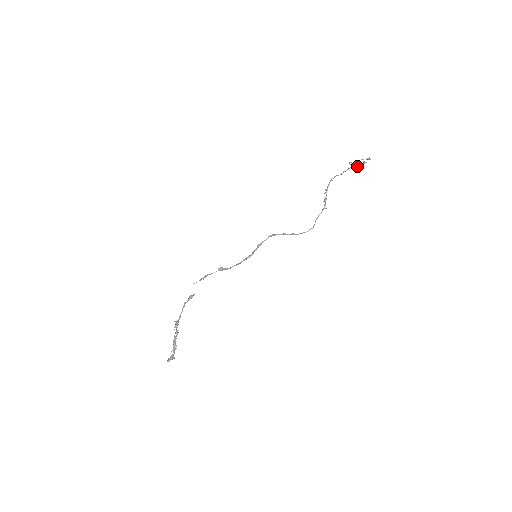
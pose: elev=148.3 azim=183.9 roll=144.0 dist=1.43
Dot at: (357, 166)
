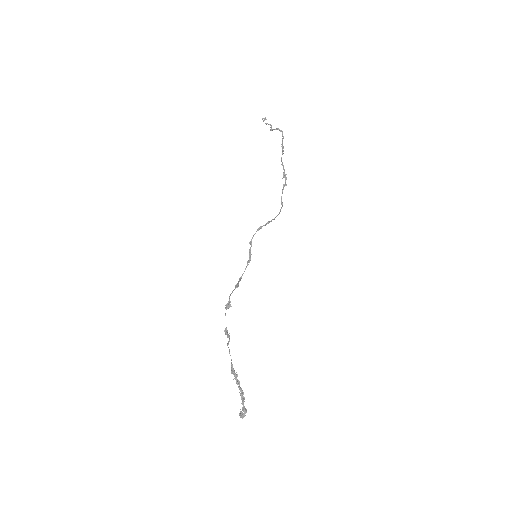
Dot at: occluded
